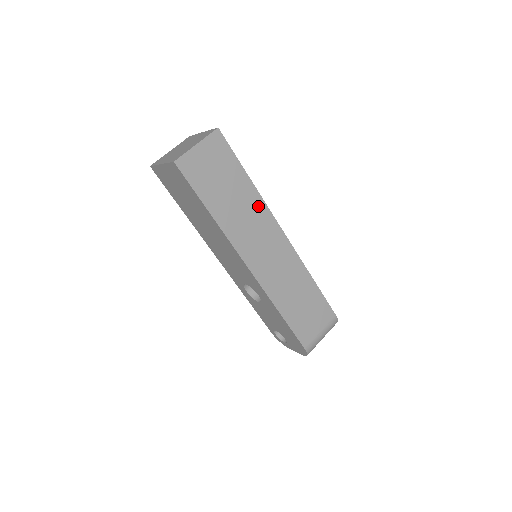
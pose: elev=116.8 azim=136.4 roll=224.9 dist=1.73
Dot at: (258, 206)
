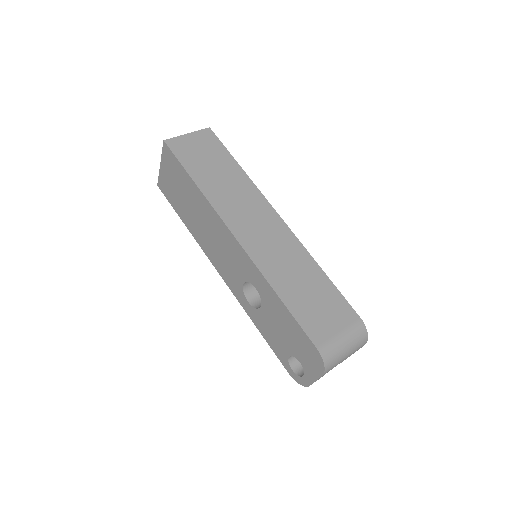
Dot at: (248, 188)
